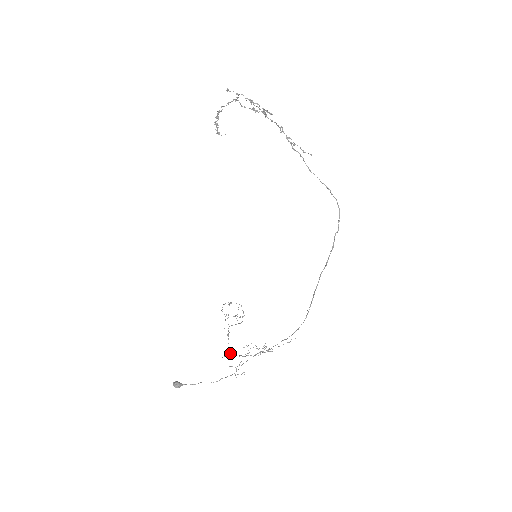
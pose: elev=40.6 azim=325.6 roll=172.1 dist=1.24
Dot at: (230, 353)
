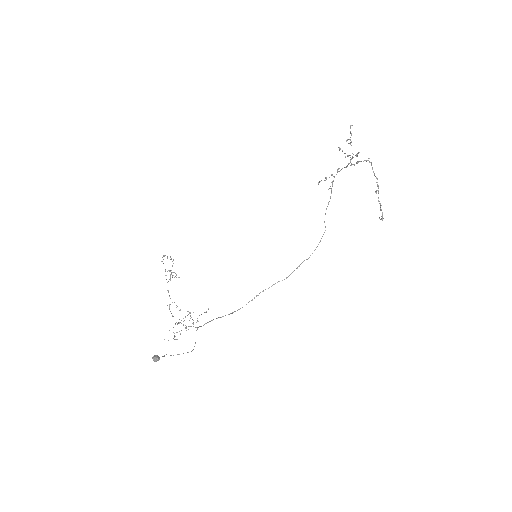
Dot at: occluded
